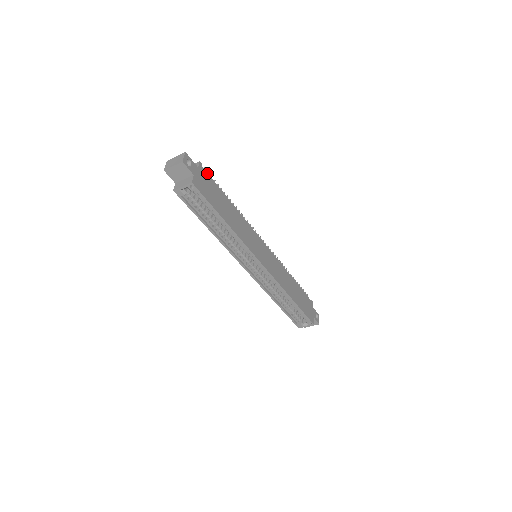
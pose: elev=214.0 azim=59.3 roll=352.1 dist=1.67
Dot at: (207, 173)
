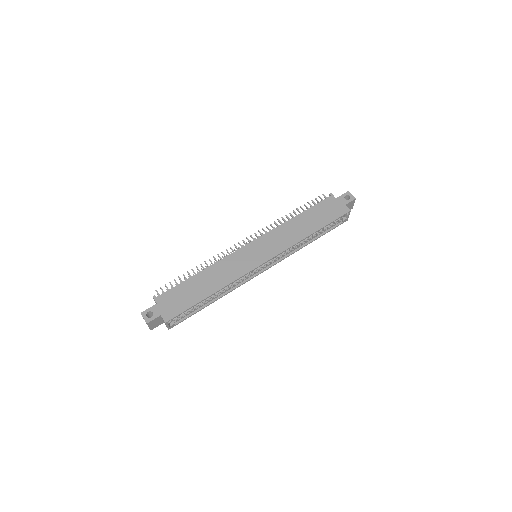
Dot at: (164, 293)
